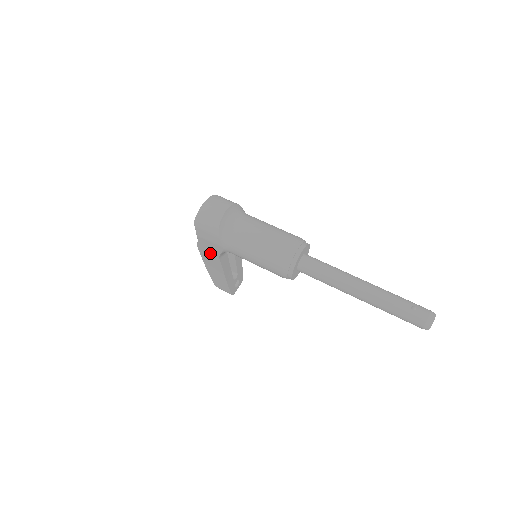
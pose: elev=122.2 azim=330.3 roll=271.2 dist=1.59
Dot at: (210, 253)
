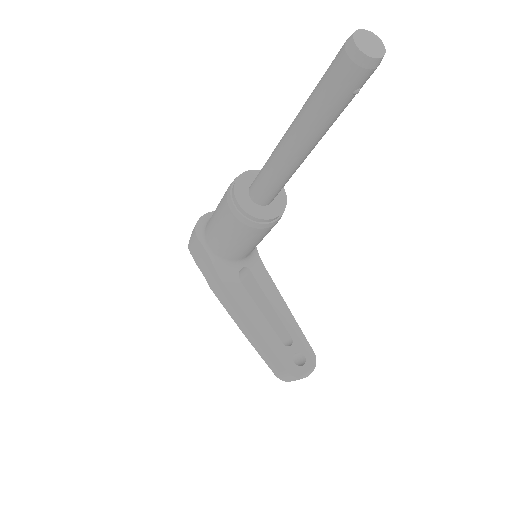
Dot at: (217, 285)
